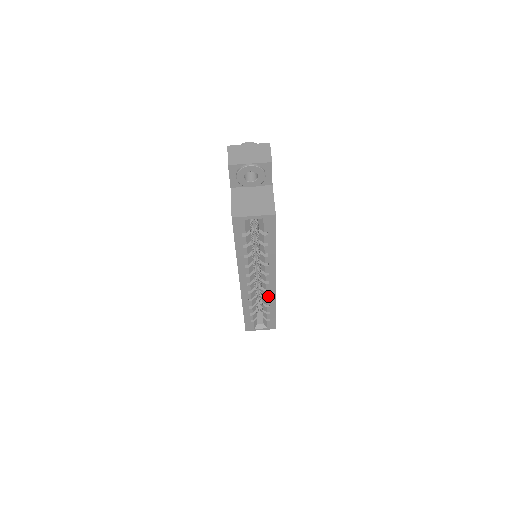
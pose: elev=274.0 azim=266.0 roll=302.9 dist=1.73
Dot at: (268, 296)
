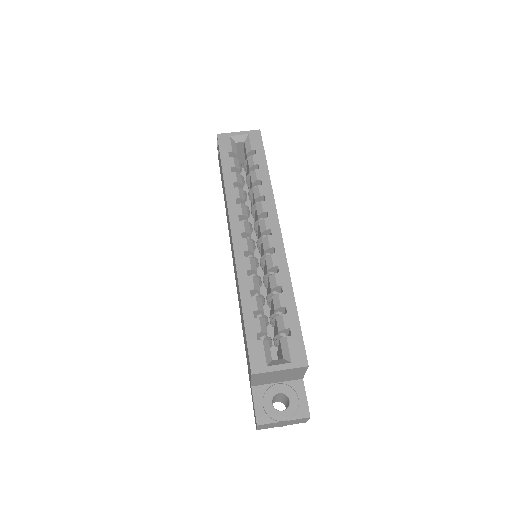
Dot at: (275, 264)
